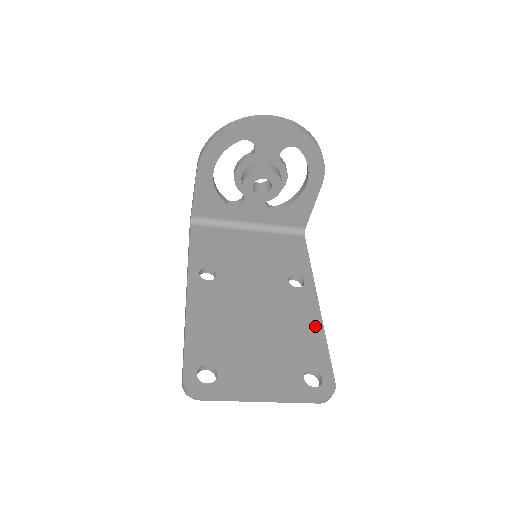
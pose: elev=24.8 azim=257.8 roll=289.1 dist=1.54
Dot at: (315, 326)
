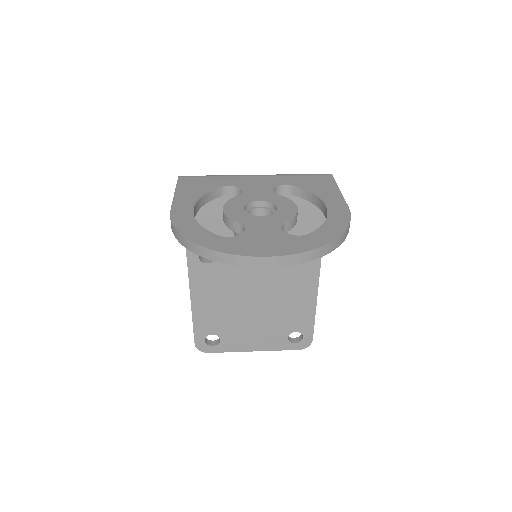
Dot at: (309, 299)
